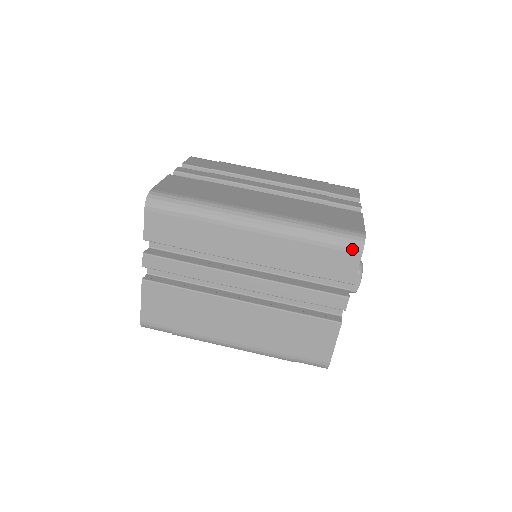
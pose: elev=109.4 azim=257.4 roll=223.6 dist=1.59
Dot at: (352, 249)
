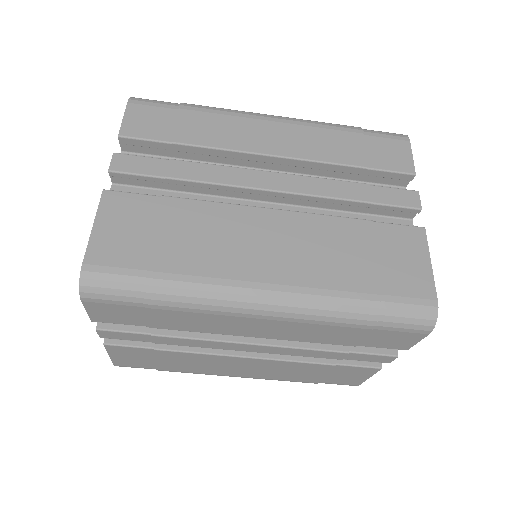
Dot at: (416, 330)
